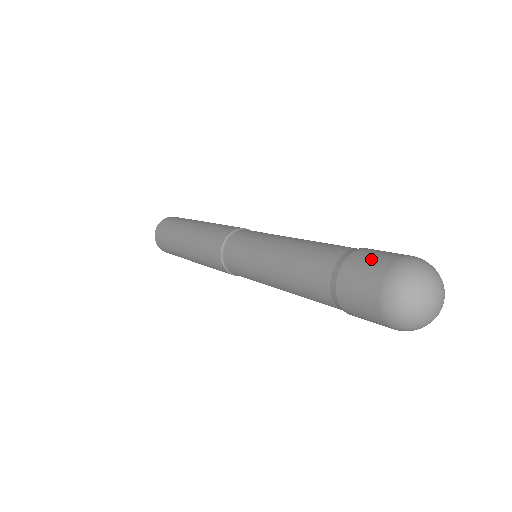
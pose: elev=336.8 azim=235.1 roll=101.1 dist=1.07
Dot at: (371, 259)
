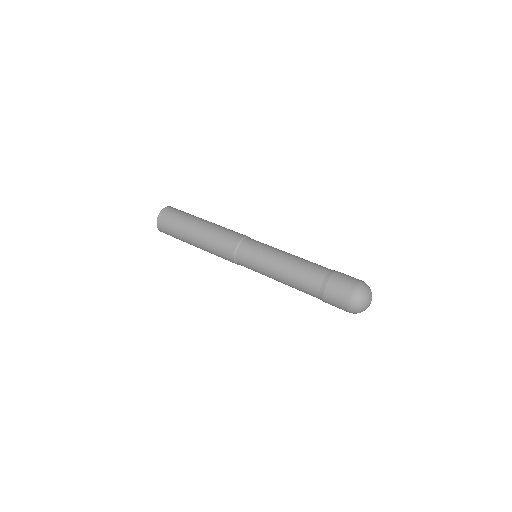
Dot at: (344, 280)
